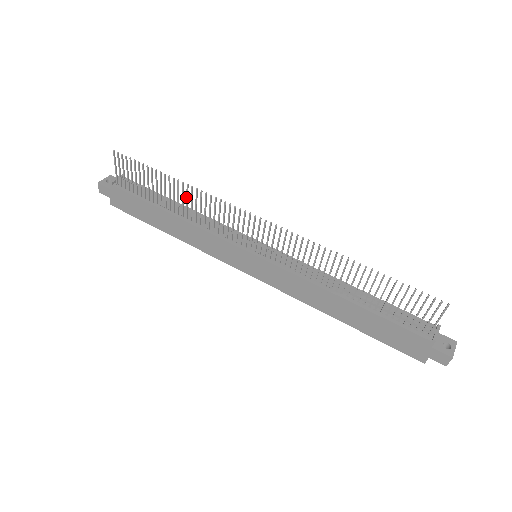
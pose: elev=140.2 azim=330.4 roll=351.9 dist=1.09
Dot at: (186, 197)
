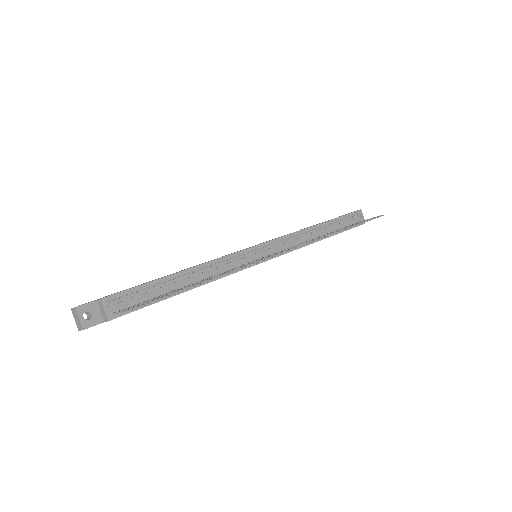
Dot at: occluded
